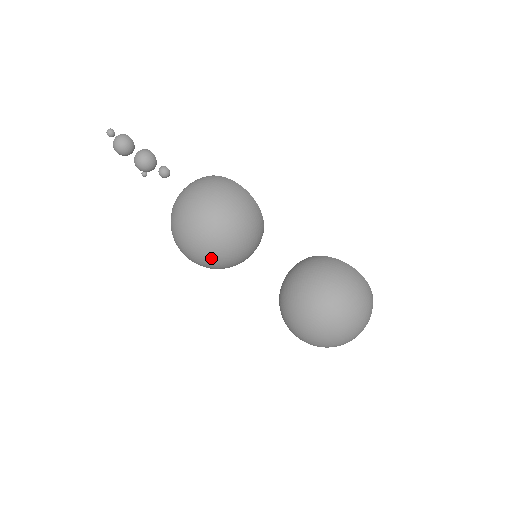
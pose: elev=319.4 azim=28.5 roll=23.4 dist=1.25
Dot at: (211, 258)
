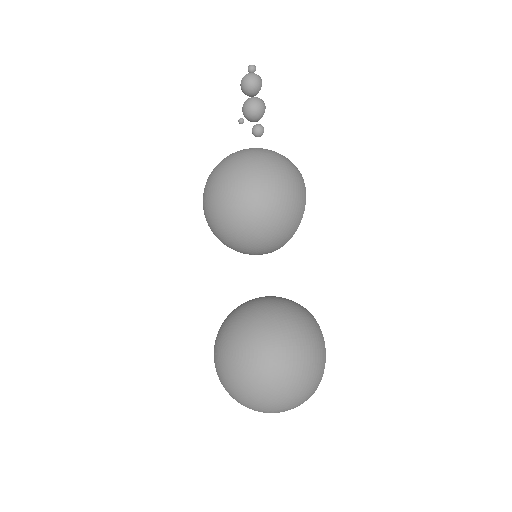
Dot at: (222, 212)
